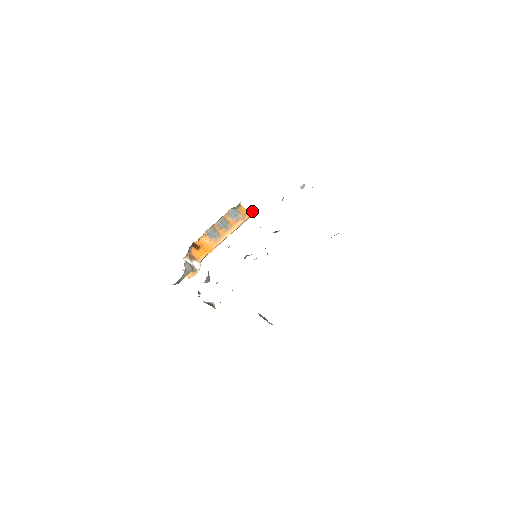
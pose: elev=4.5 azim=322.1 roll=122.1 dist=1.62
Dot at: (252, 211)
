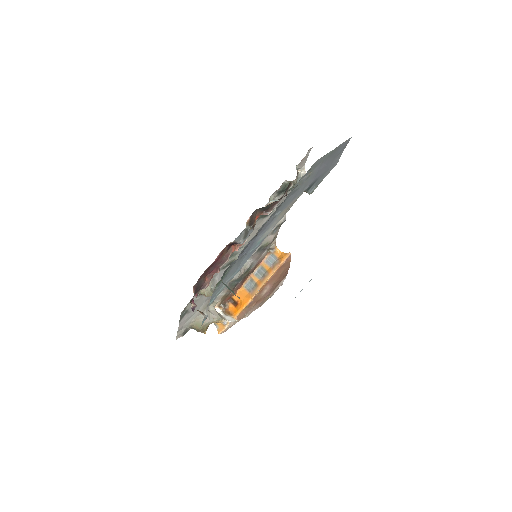
Dot at: occluded
